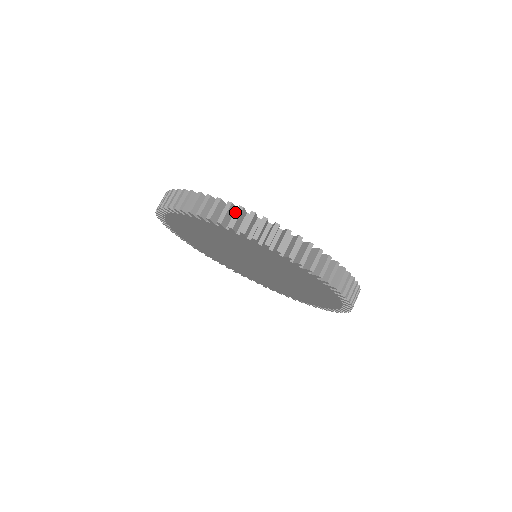
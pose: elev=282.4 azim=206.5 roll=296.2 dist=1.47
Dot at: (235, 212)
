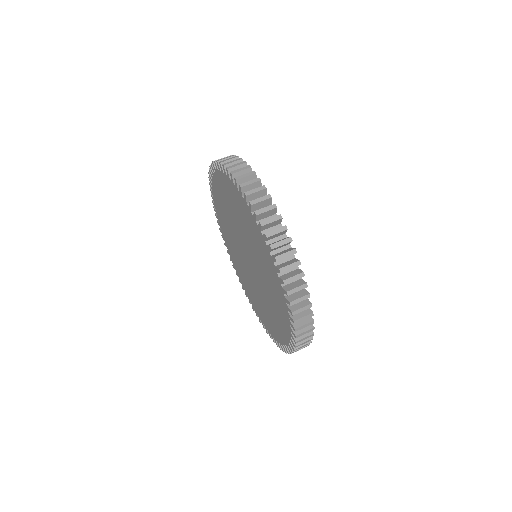
Dot at: occluded
